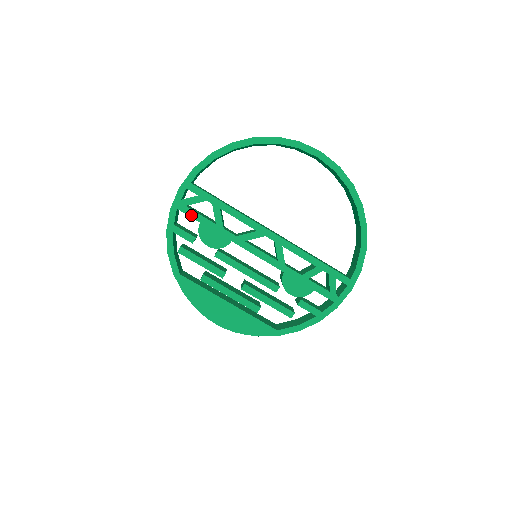
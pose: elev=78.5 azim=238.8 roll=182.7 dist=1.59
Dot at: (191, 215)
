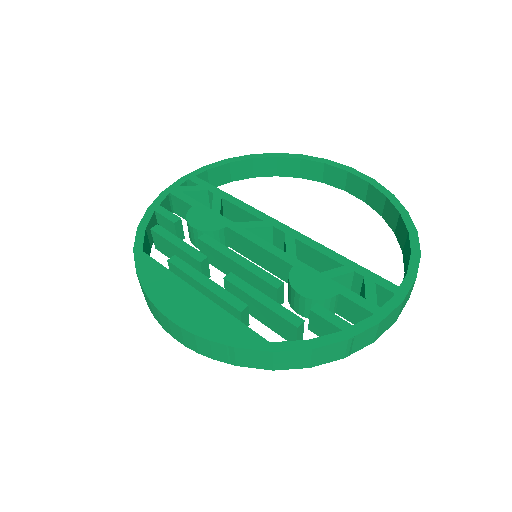
Dot at: (184, 199)
